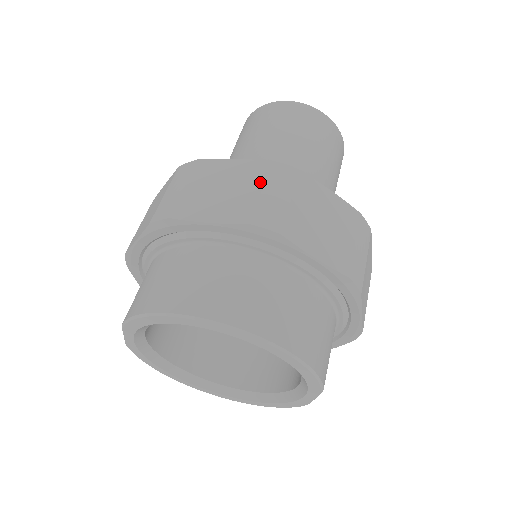
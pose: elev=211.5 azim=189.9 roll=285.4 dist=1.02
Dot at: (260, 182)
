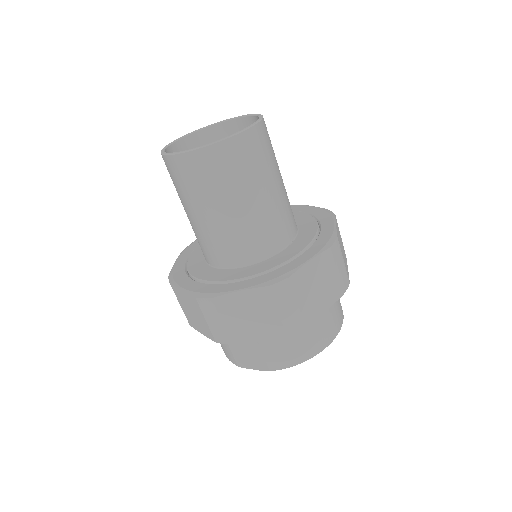
Dot at: (334, 267)
